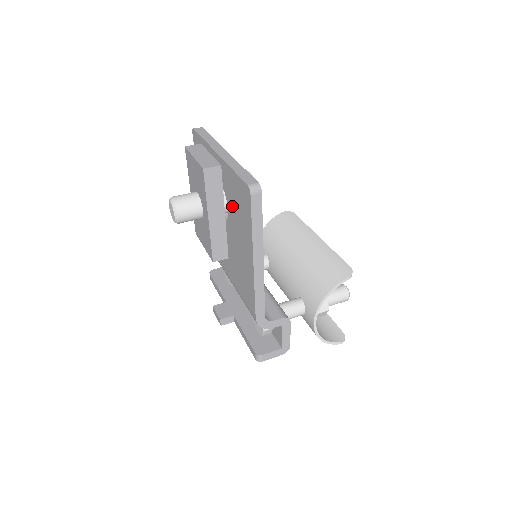
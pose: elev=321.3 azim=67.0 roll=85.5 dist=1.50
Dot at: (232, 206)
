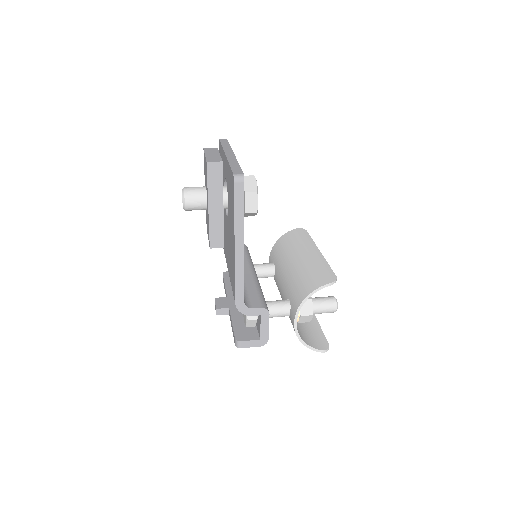
Dot at: (229, 199)
